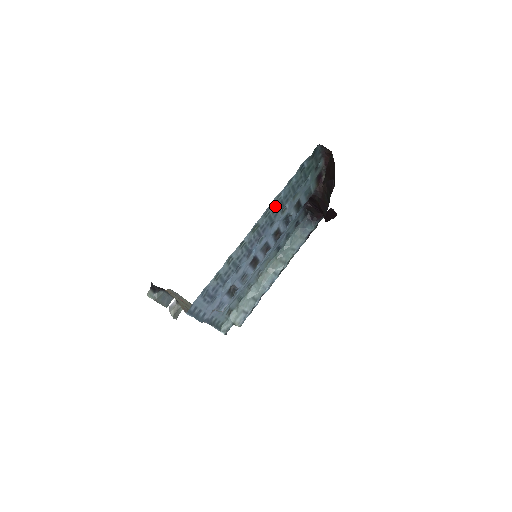
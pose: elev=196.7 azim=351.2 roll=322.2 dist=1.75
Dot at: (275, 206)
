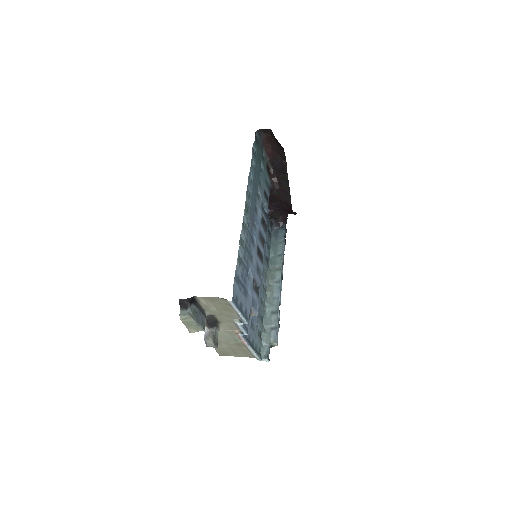
Dot at: (251, 188)
